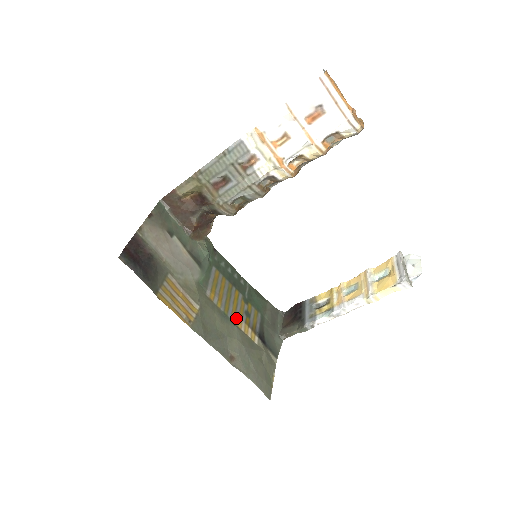
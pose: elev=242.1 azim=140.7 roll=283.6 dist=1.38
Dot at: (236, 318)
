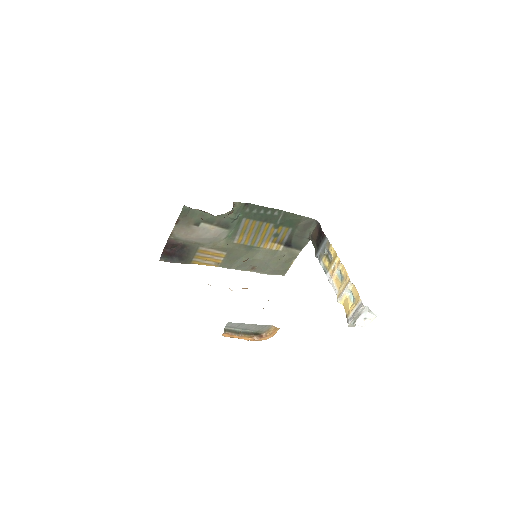
Dot at: (262, 243)
